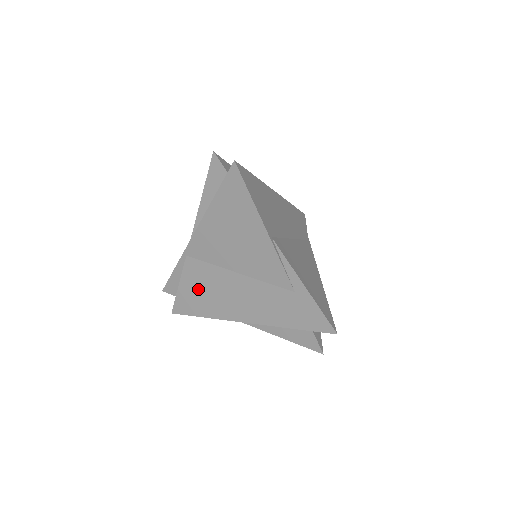
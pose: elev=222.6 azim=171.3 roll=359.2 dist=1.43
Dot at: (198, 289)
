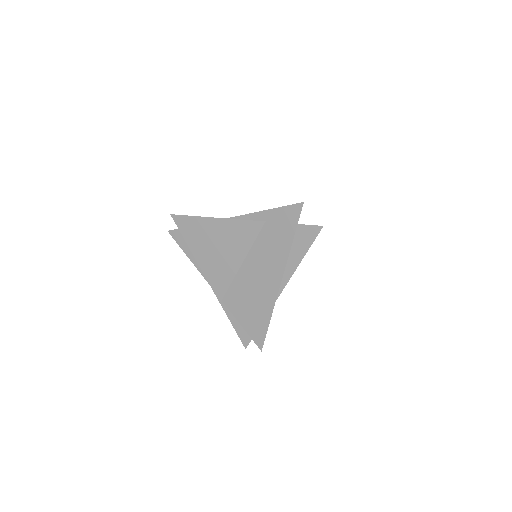
Dot at: (247, 308)
